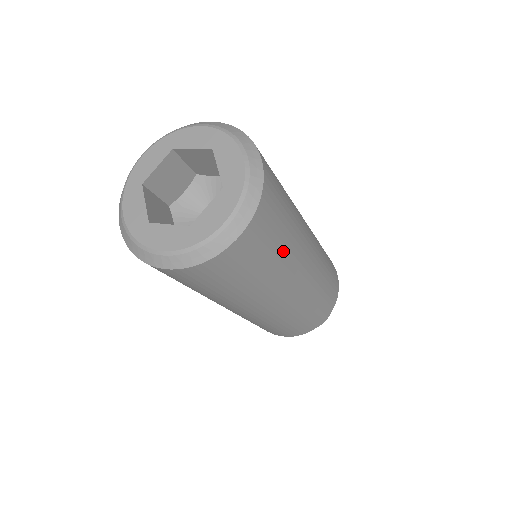
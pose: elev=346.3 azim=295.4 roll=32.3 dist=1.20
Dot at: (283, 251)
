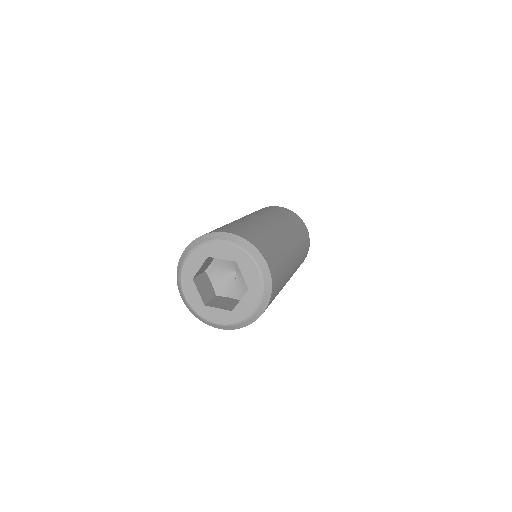
Dot at: (281, 288)
